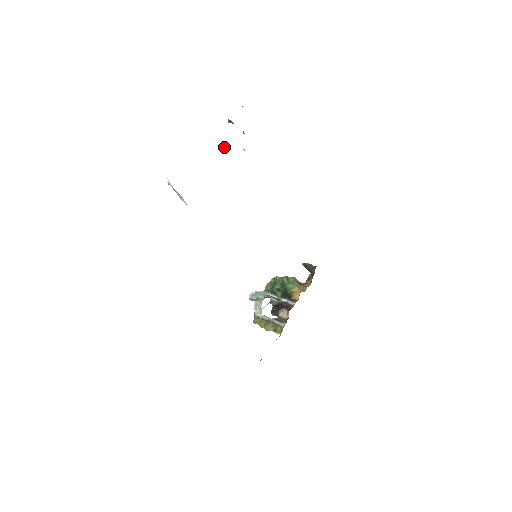
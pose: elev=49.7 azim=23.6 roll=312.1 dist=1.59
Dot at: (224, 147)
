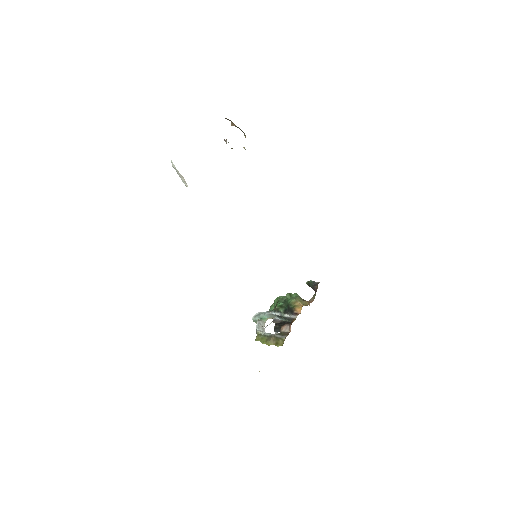
Dot at: (226, 143)
